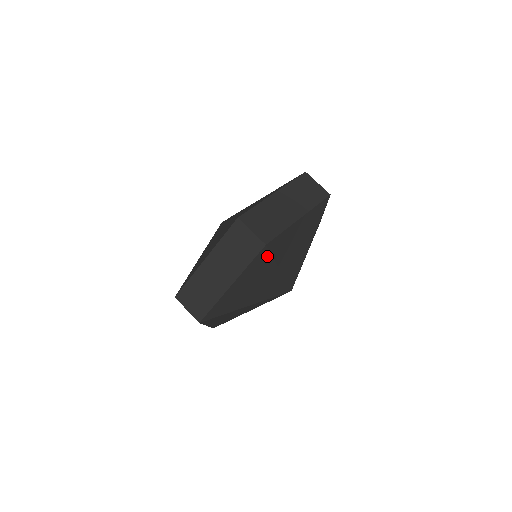
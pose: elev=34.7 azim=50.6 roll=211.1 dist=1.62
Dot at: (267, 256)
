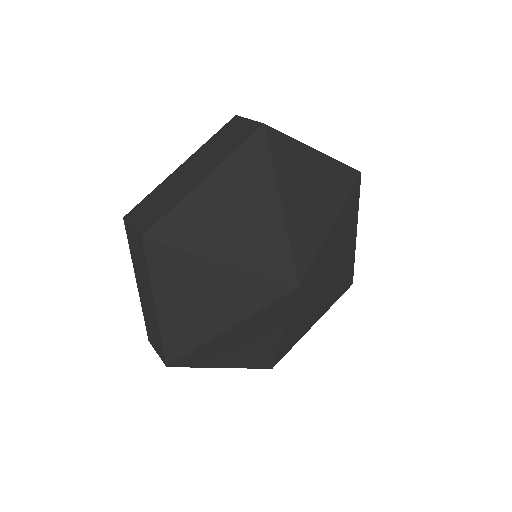
Dot at: (168, 251)
